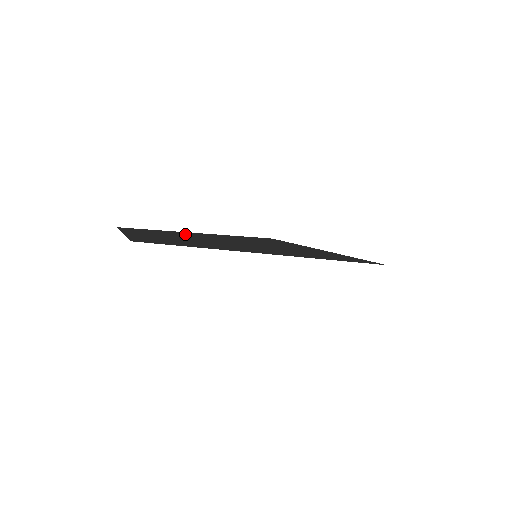
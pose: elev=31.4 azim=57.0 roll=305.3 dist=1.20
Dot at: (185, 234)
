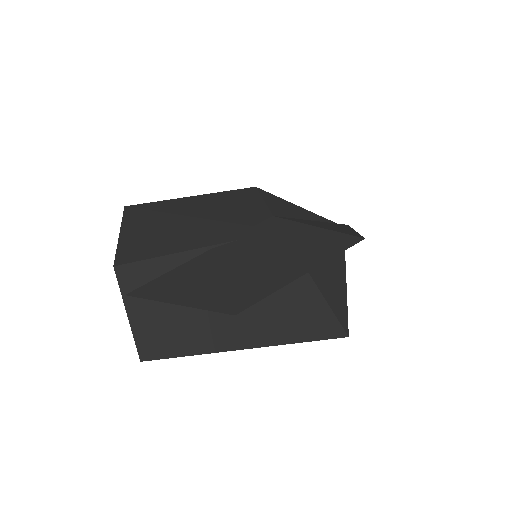
Dot at: occluded
